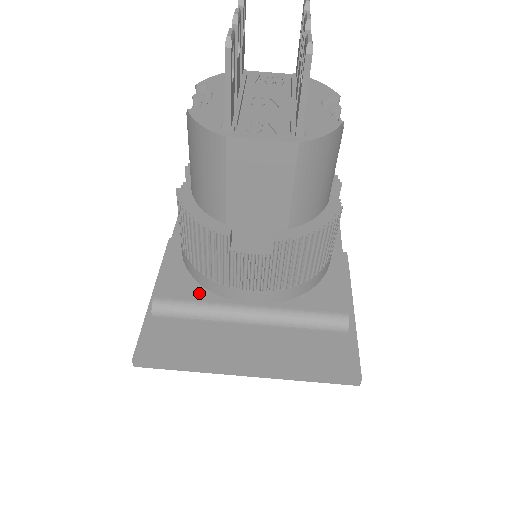
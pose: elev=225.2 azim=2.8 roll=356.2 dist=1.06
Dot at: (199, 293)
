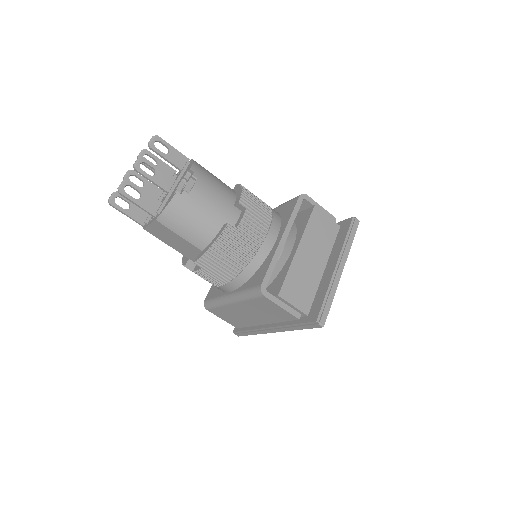
Dot at: (217, 292)
